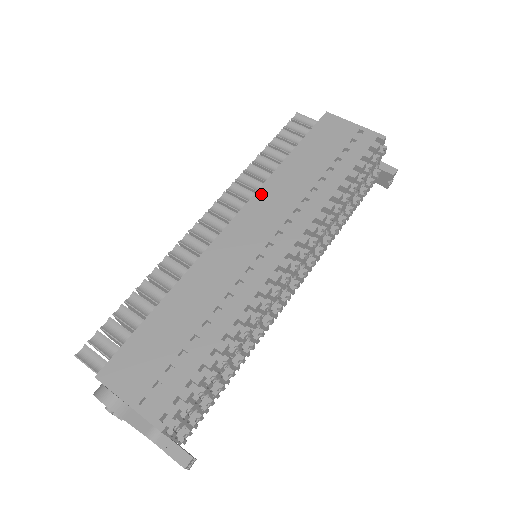
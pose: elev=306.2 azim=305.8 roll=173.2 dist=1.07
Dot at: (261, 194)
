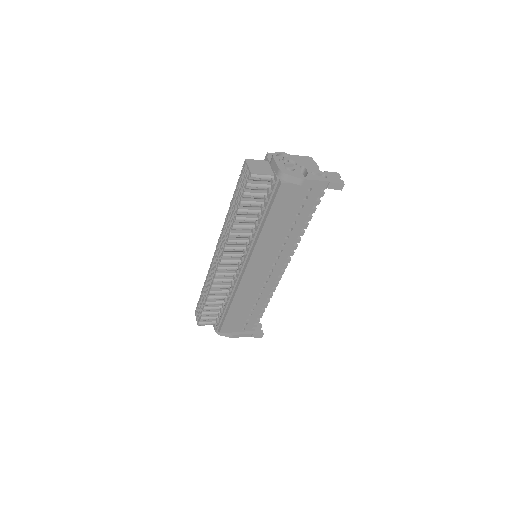
Dot at: occluded
